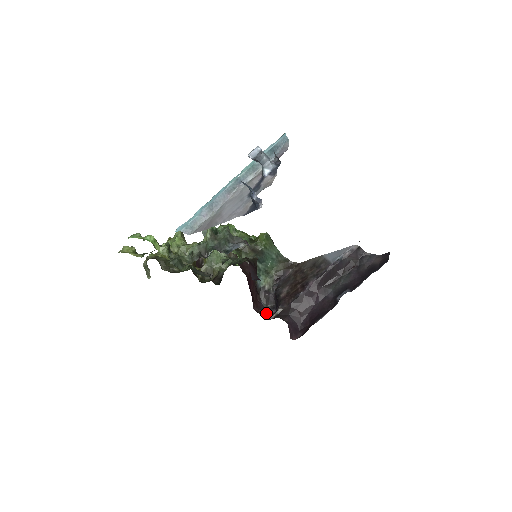
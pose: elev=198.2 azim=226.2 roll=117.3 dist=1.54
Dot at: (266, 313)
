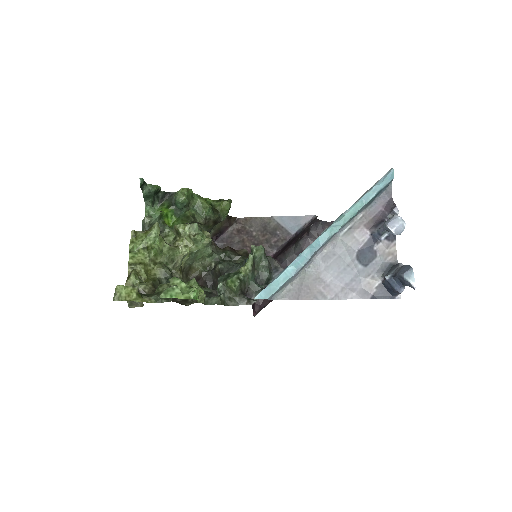
Dot at: occluded
